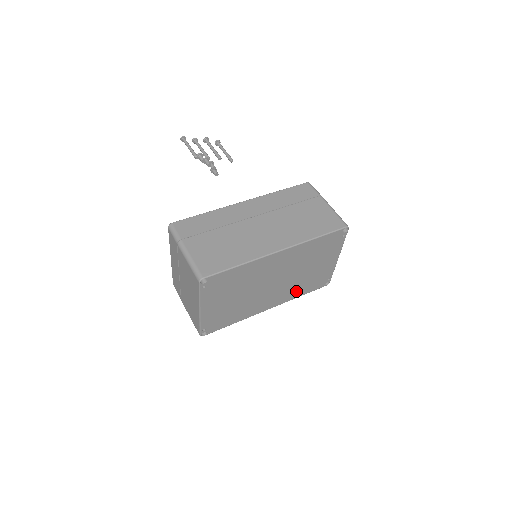
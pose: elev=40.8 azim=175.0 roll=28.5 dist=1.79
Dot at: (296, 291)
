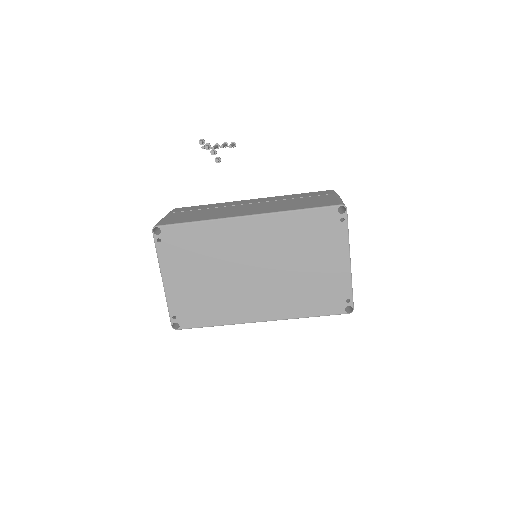
Dot at: (297, 303)
